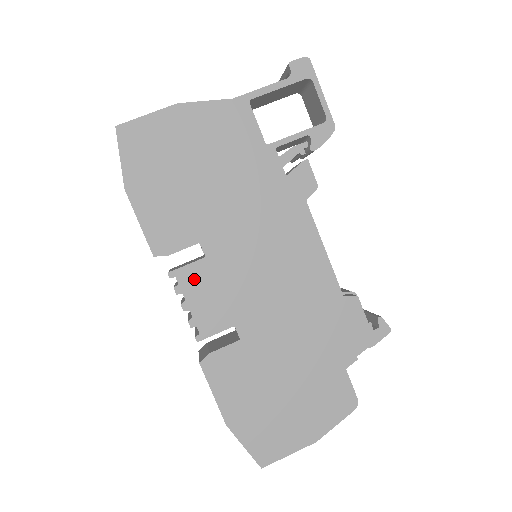
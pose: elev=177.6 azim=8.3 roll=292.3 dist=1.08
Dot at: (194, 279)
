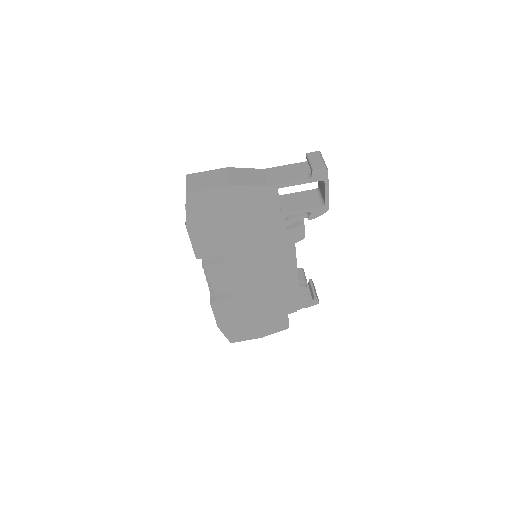
Dot at: (217, 271)
